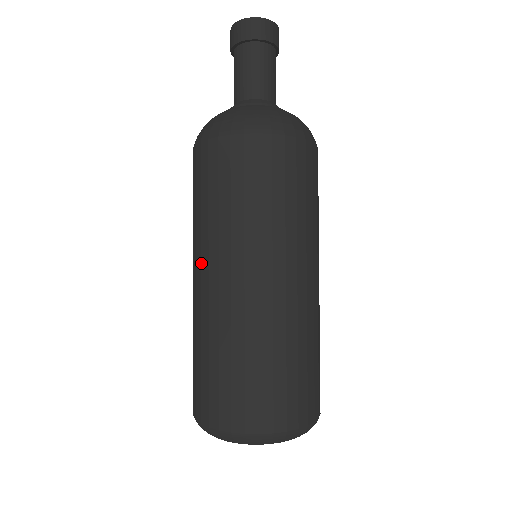
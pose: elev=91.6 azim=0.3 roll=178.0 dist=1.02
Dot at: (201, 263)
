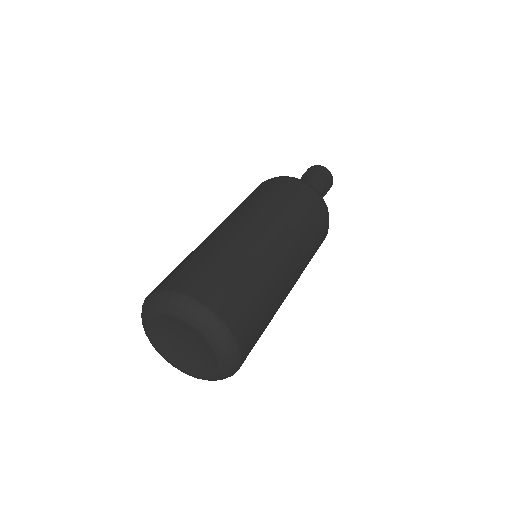
Dot at: (253, 219)
